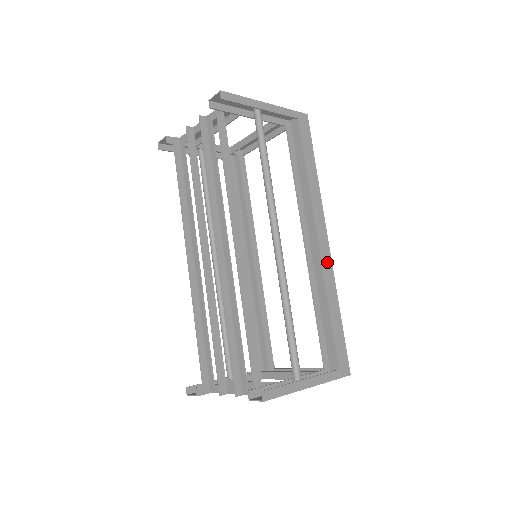
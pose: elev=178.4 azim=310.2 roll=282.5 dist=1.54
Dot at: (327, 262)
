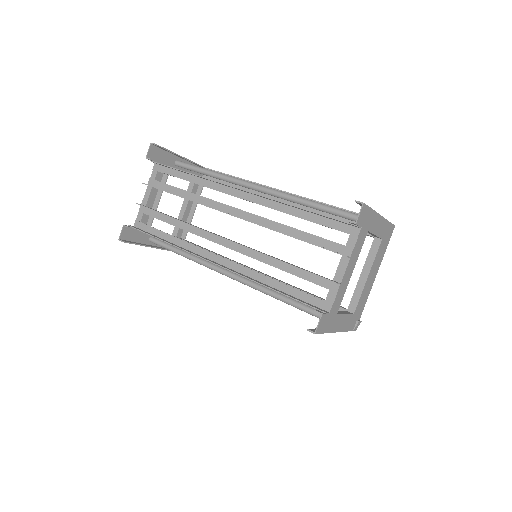
Dot at: occluded
